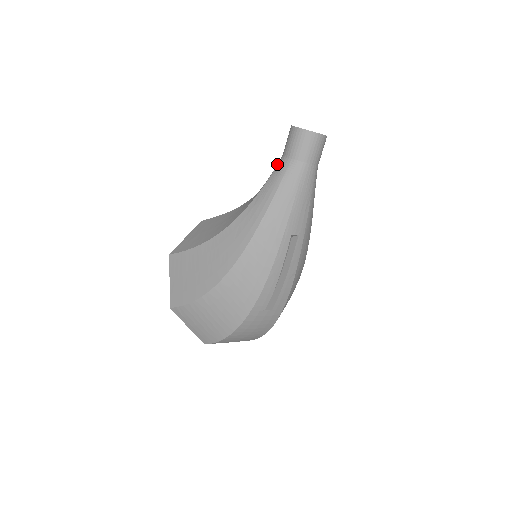
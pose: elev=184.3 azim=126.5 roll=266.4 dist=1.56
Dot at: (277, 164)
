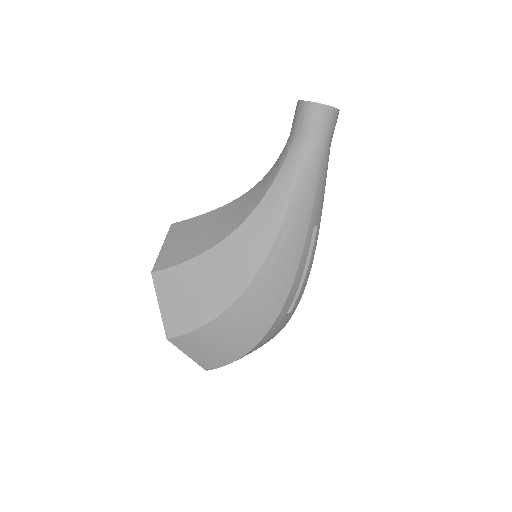
Dot at: (288, 147)
